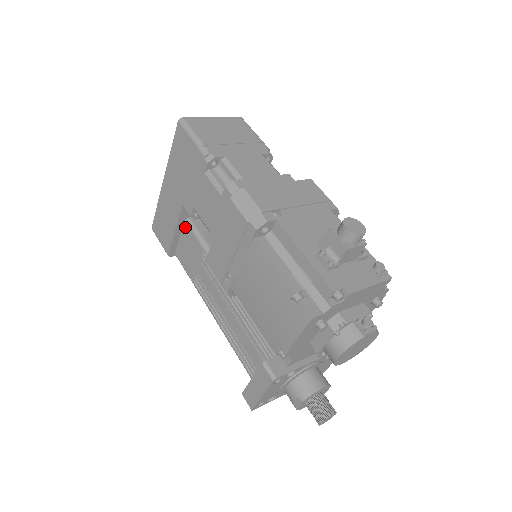
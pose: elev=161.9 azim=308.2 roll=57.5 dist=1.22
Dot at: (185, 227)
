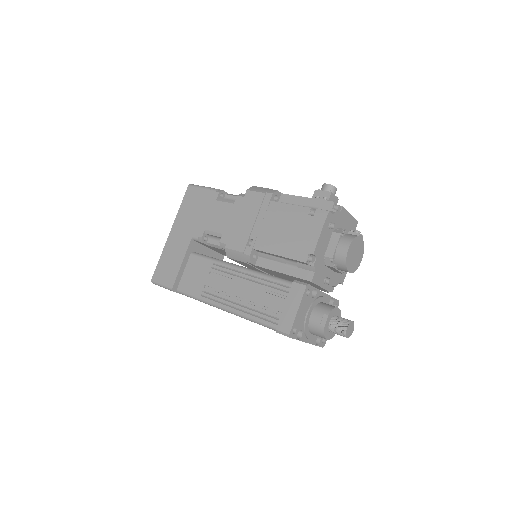
Dot at: (191, 258)
